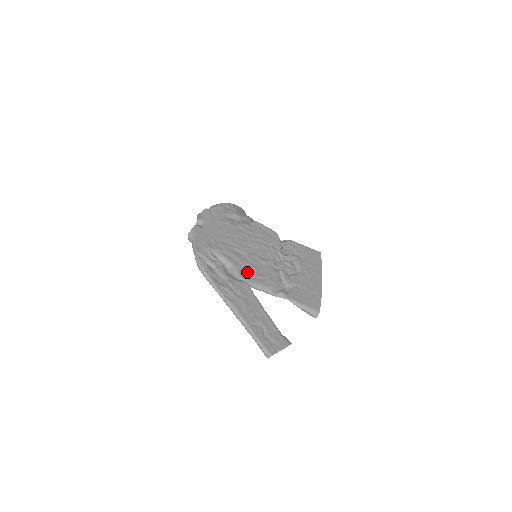
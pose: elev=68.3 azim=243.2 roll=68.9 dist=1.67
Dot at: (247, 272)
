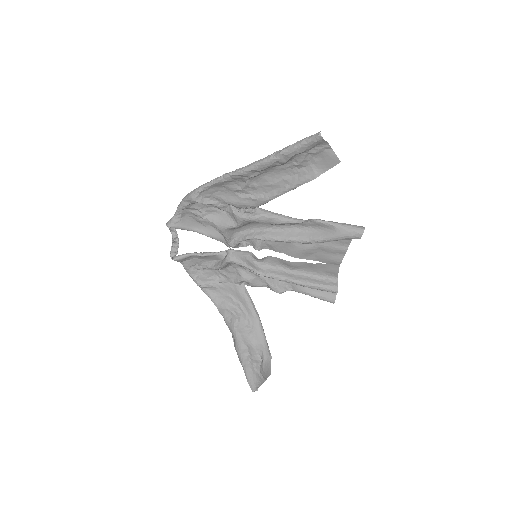
Dot at: occluded
